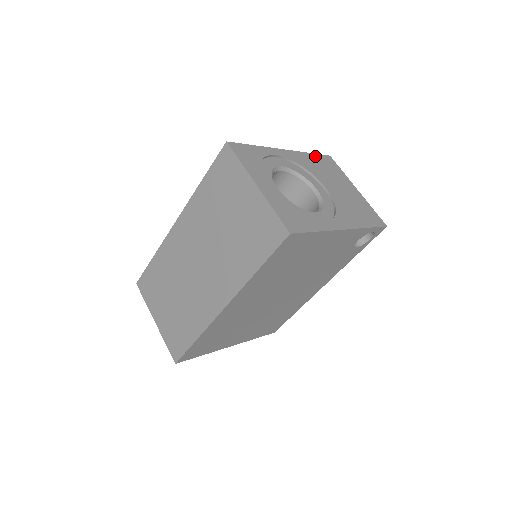
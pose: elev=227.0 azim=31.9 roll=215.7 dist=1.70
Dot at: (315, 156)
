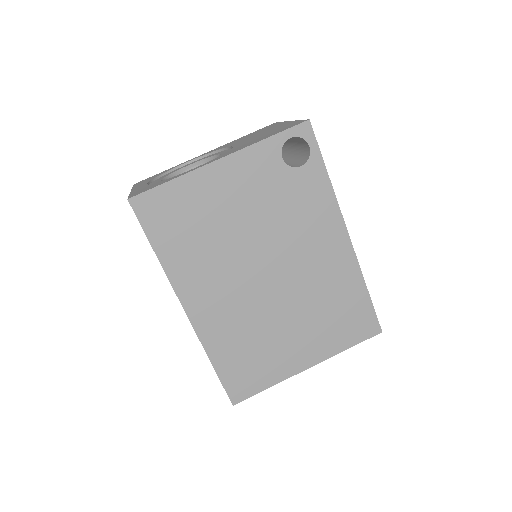
Dot at: occluded
